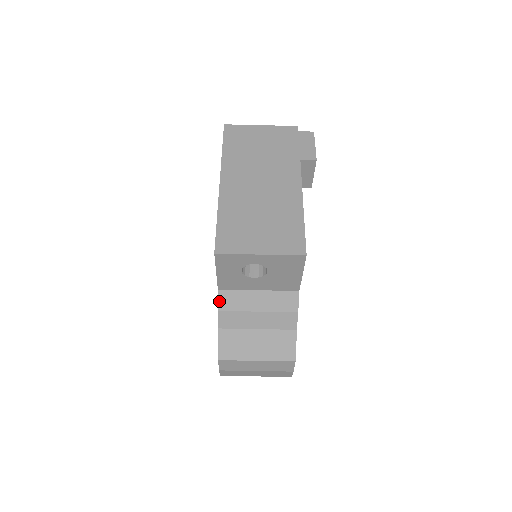
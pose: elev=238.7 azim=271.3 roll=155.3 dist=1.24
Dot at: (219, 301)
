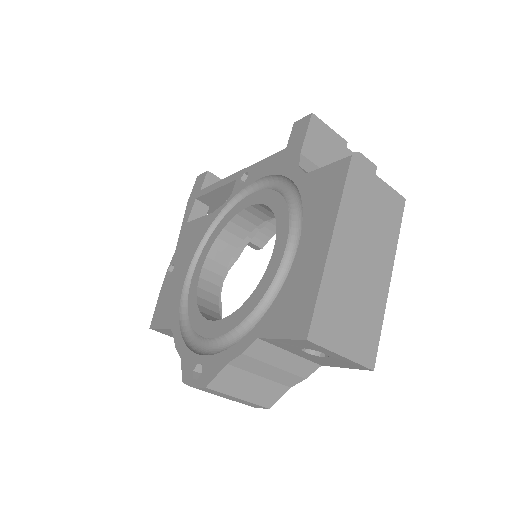
Dot at: (250, 347)
